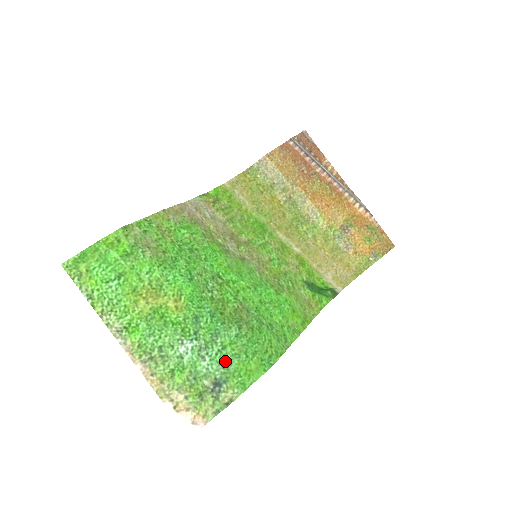
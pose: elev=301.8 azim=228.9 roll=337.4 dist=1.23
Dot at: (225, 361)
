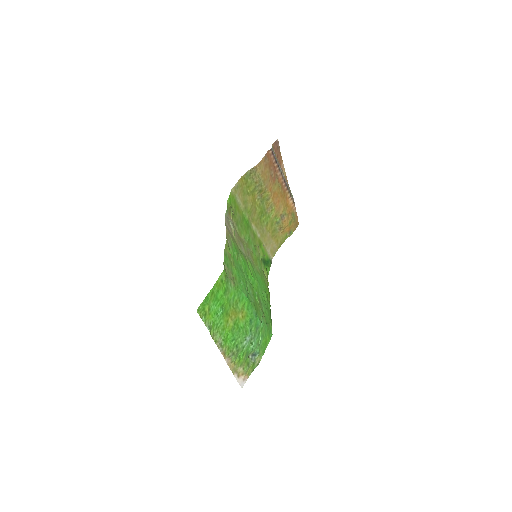
Dot at: (259, 341)
